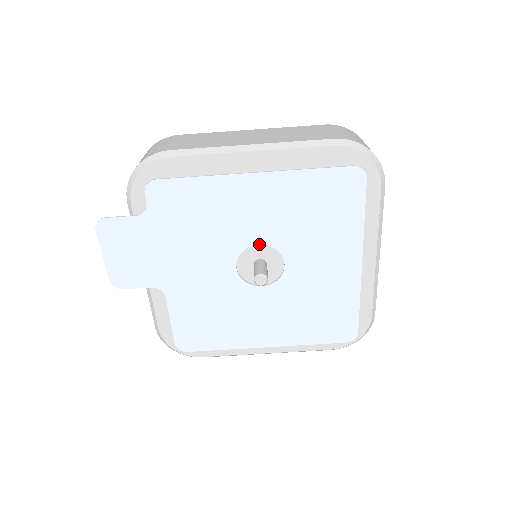
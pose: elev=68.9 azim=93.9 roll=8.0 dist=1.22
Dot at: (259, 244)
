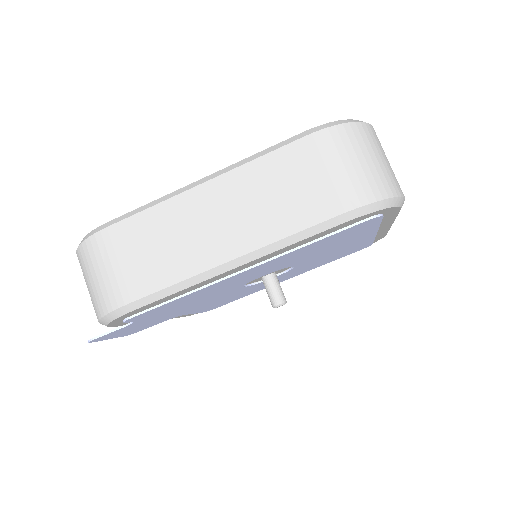
Dot at: occluded
